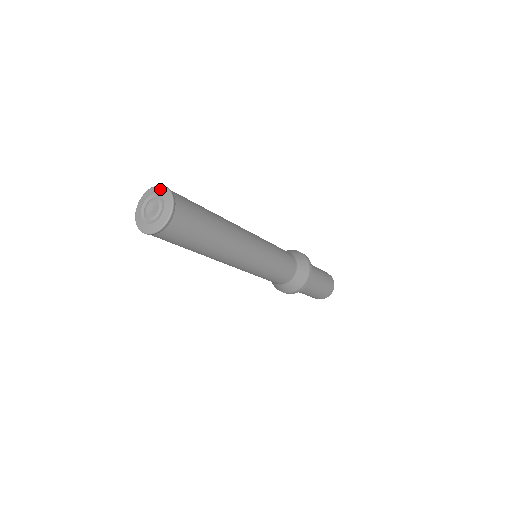
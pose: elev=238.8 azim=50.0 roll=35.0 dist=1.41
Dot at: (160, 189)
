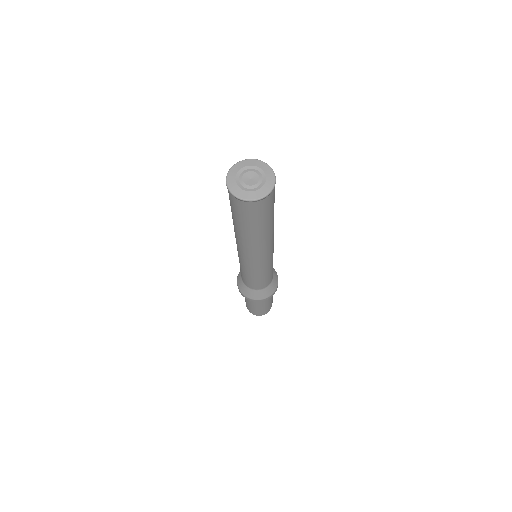
Dot at: (262, 164)
